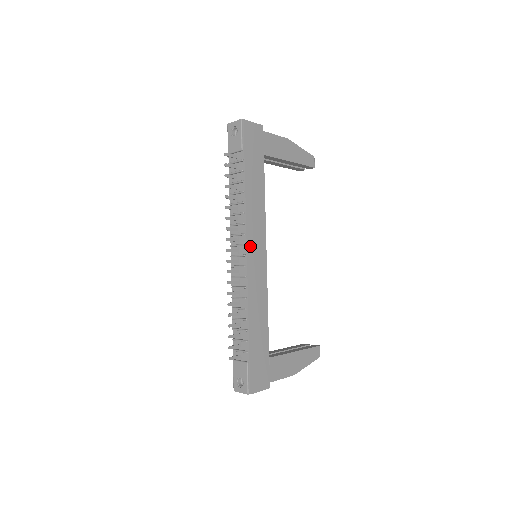
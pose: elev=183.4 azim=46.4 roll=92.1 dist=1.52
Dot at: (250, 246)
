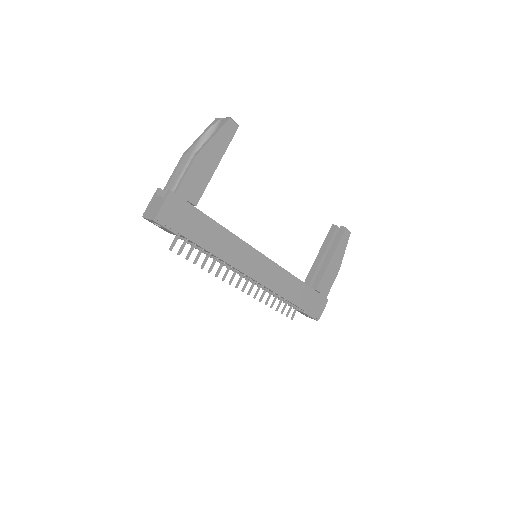
Dot at: (249, 271)
